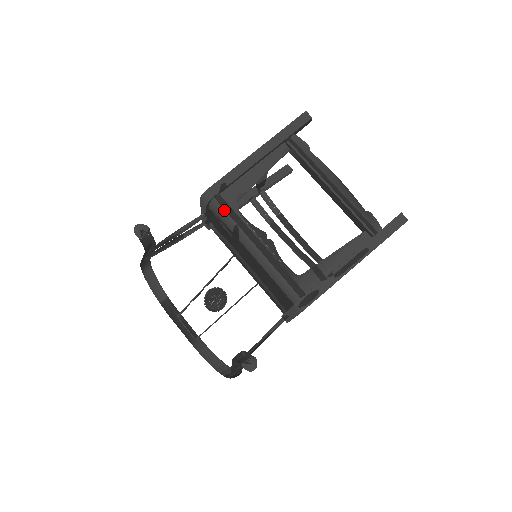
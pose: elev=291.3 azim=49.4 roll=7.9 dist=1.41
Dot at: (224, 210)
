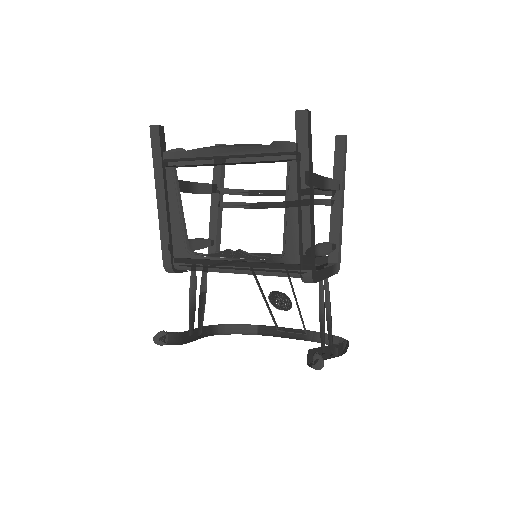
Dot at: (187, 265)
